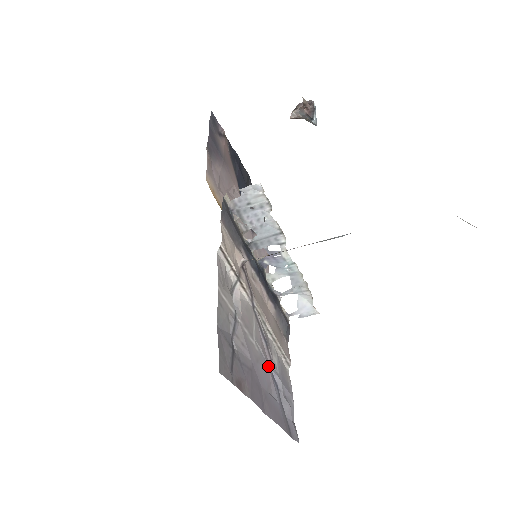
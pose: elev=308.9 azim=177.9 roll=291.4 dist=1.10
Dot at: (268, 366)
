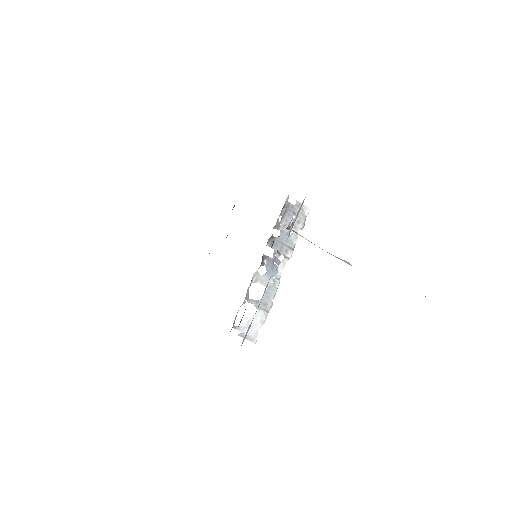
Dot at: occluded
